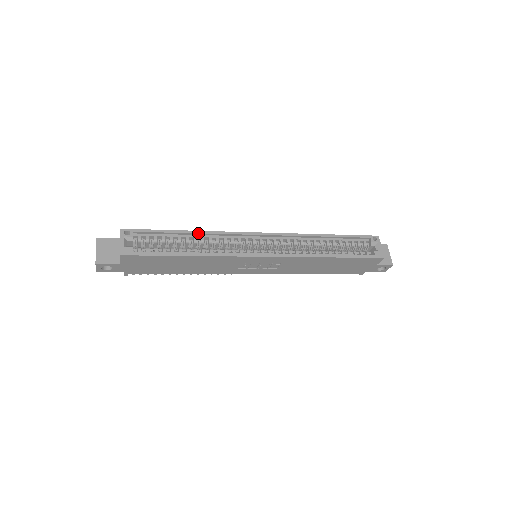
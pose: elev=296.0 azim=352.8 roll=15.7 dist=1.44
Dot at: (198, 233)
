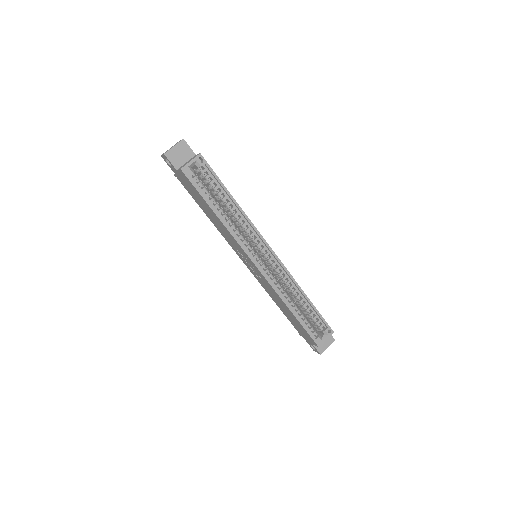
Dot at: (239, 208)
